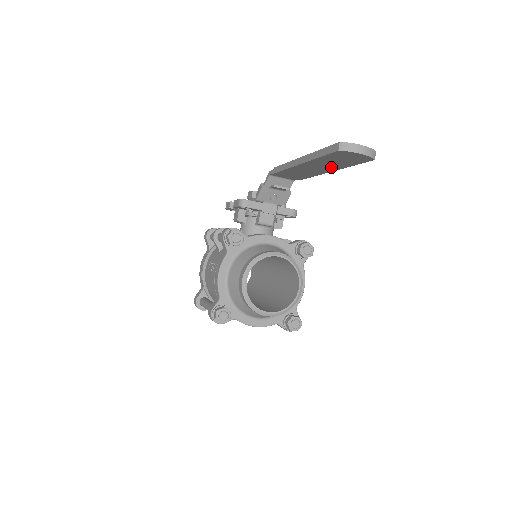
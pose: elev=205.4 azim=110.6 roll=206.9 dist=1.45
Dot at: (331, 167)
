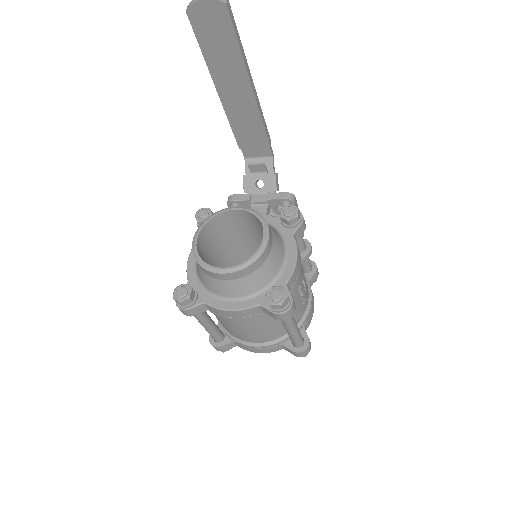
Dot at: (237, 71)
